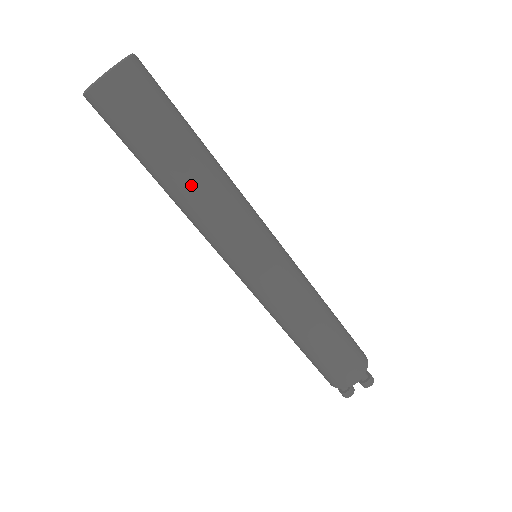
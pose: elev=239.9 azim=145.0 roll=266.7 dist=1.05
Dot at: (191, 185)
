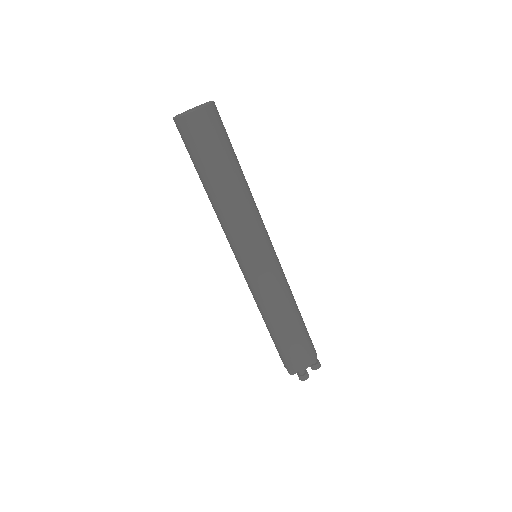
Dot at: (212, 199)
